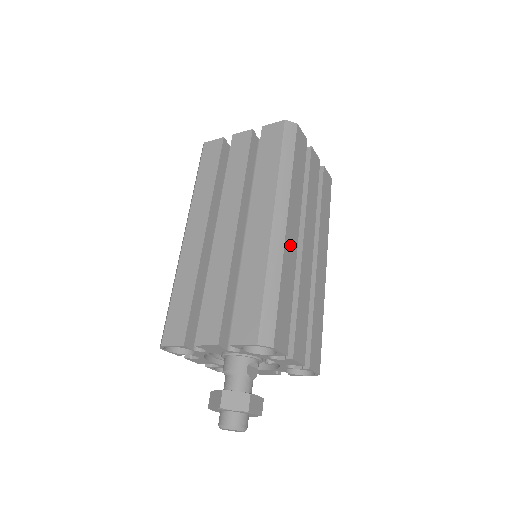
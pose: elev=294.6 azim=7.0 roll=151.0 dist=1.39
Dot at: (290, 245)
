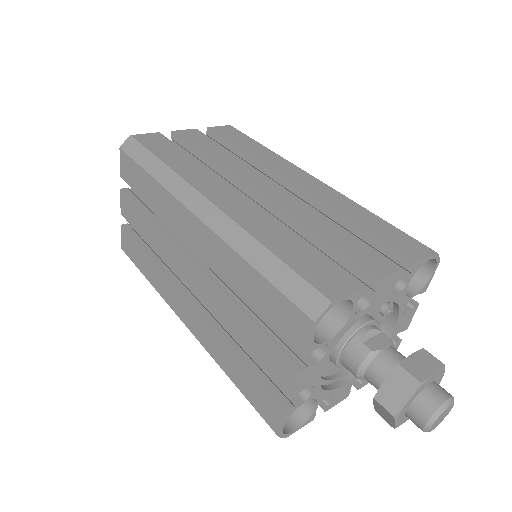
Dot at: (237, 209)
